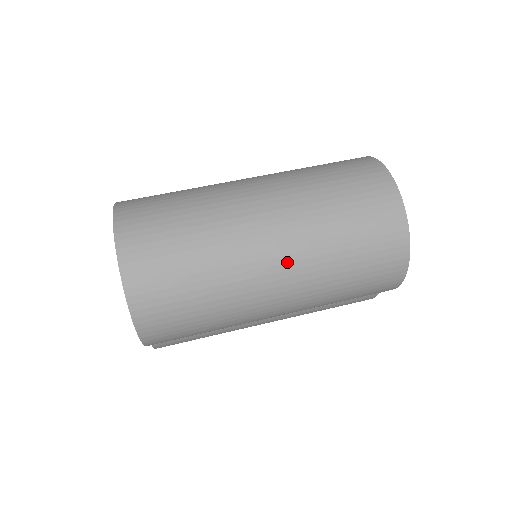
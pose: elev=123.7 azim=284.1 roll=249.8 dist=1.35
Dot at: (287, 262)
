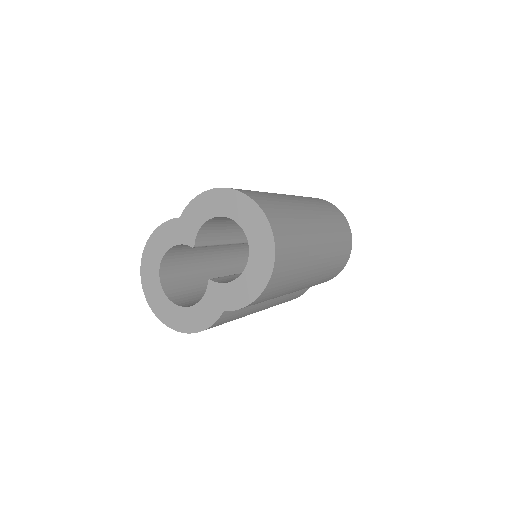
Dot at: (324, 243)
